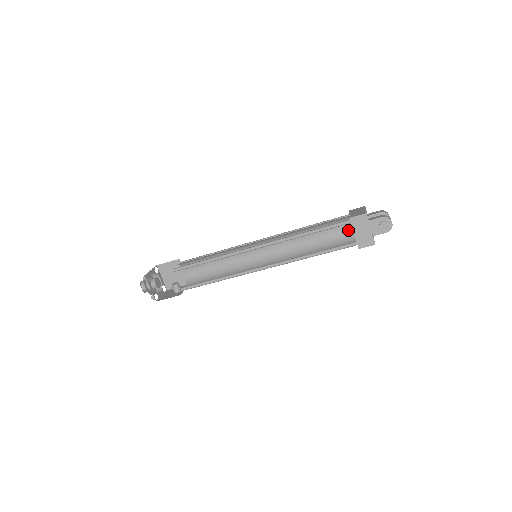
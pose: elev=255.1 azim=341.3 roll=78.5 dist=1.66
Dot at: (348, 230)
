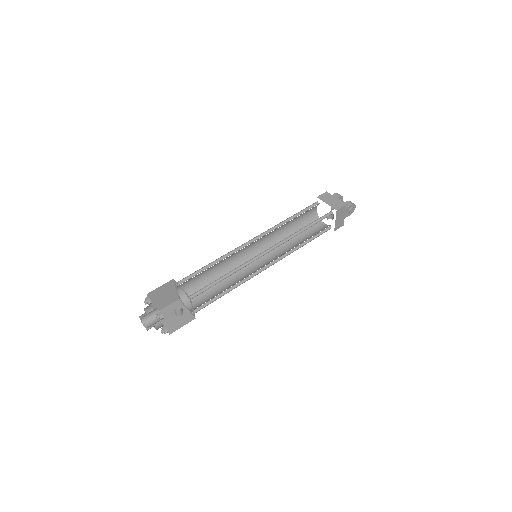
Dot at: (313, 213)
